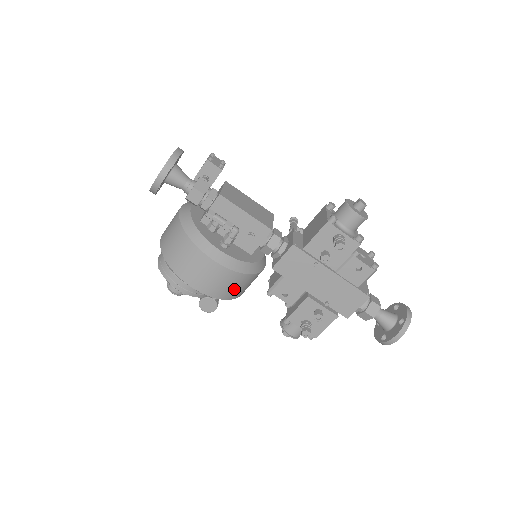
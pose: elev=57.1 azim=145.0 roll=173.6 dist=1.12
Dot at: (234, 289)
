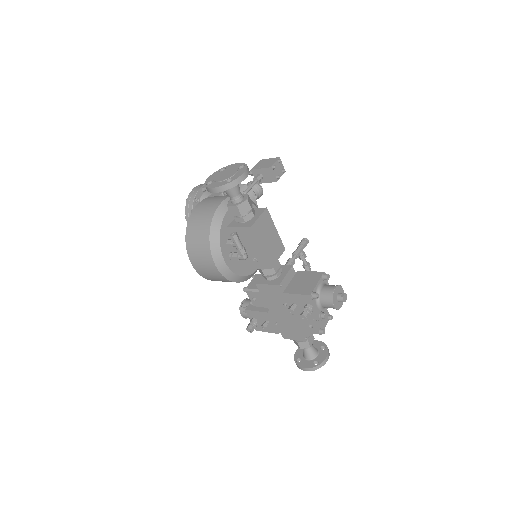
Dot at: occluded
